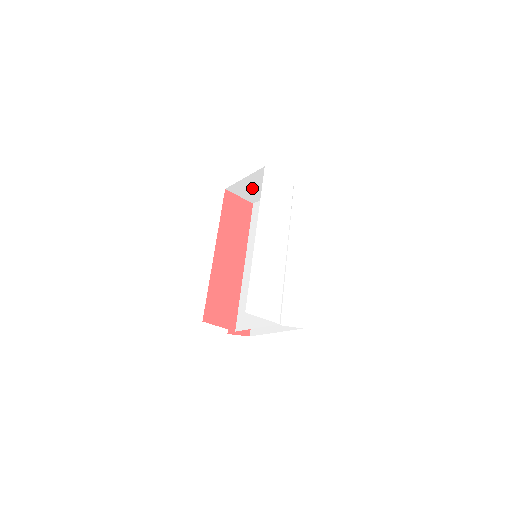
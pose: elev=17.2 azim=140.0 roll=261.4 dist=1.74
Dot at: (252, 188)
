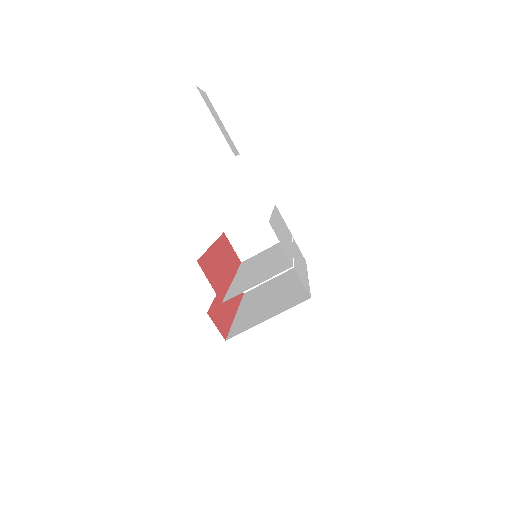
Dot at: (250, 236)
